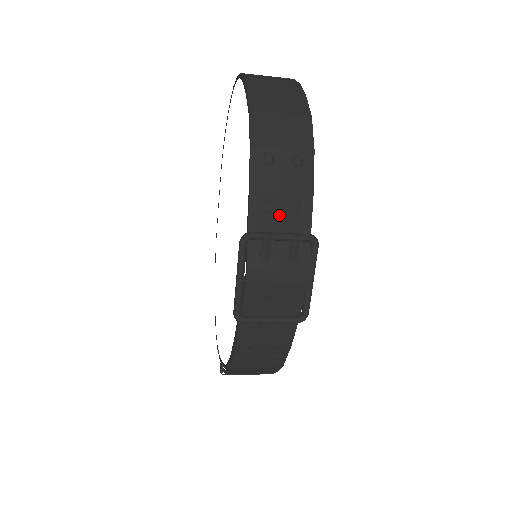
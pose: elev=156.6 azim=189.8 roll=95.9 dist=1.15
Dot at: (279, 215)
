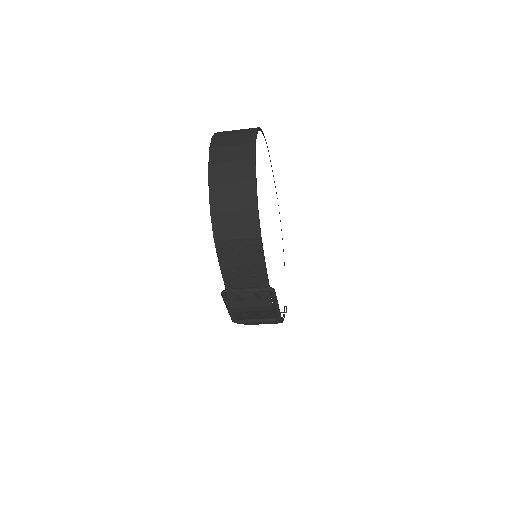
Dot at: (244, 278)
